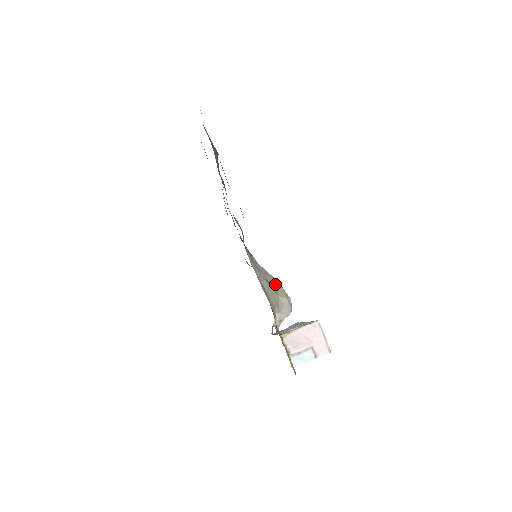
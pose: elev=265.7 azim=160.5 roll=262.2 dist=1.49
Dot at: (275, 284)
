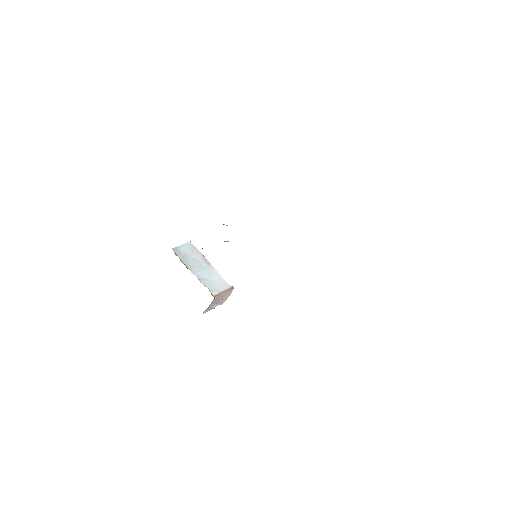
Dot at: occluded
